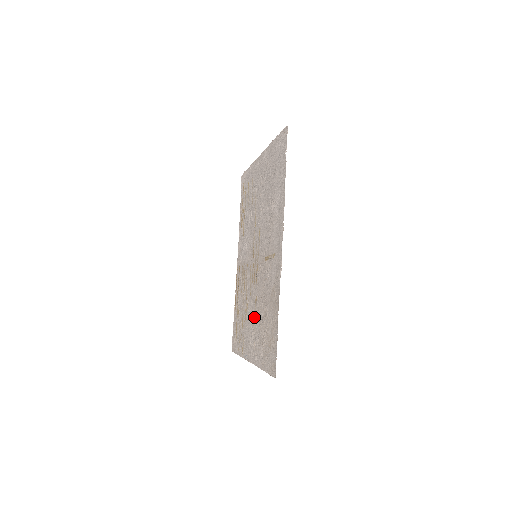
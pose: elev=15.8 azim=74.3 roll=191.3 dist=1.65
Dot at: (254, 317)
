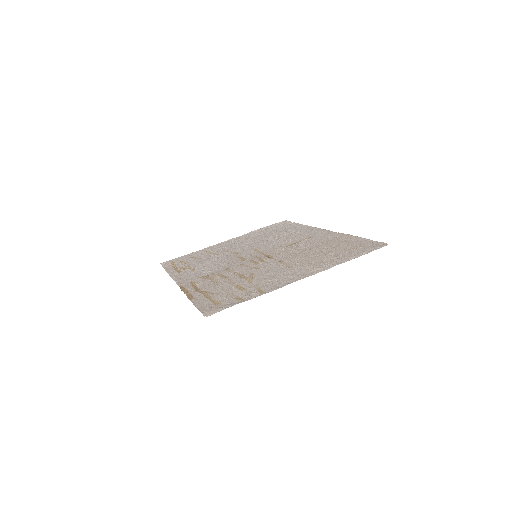
Dot at: (286, 266)
